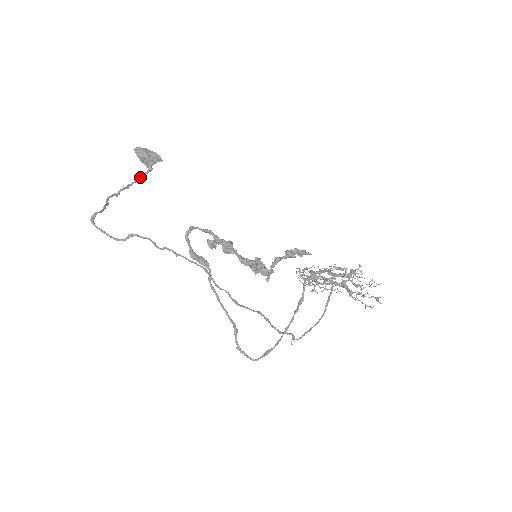
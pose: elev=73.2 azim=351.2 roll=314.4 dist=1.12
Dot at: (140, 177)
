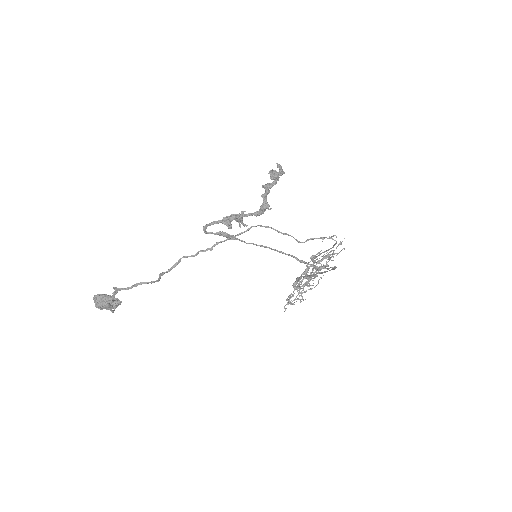
Dot at: (116, 305)
